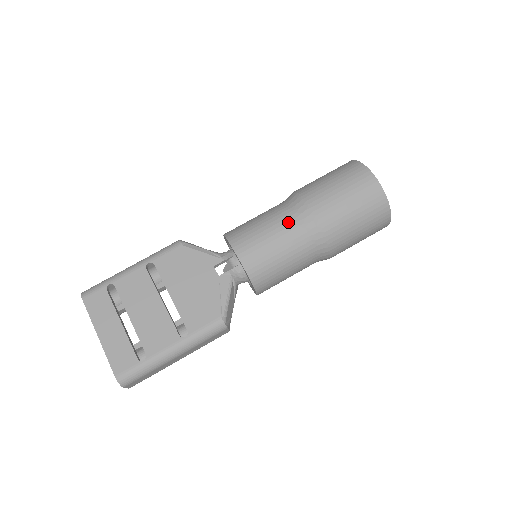
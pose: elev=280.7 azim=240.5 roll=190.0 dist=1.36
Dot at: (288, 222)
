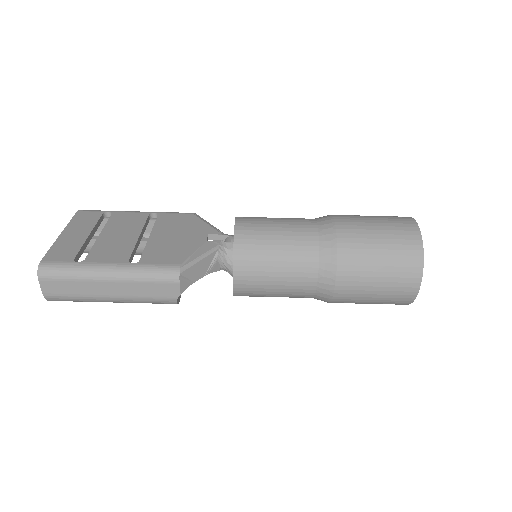
Dot at: (304, 222)
